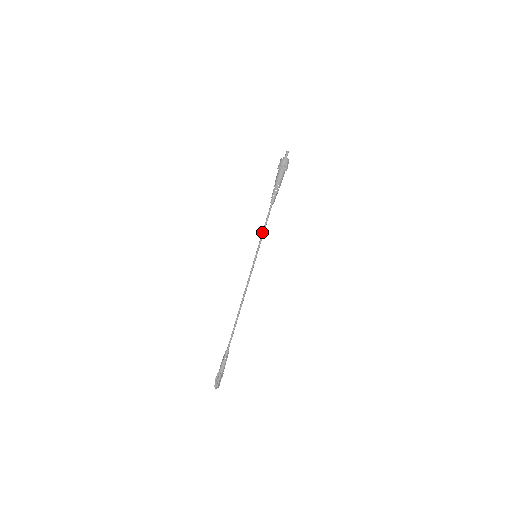
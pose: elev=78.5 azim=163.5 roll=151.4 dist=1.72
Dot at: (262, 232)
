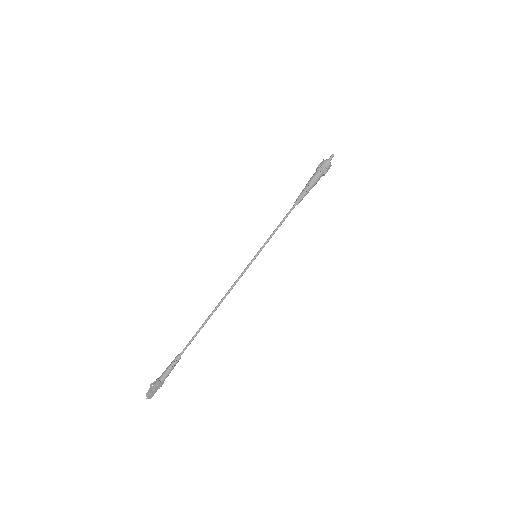
Dot at: (273, 231)
